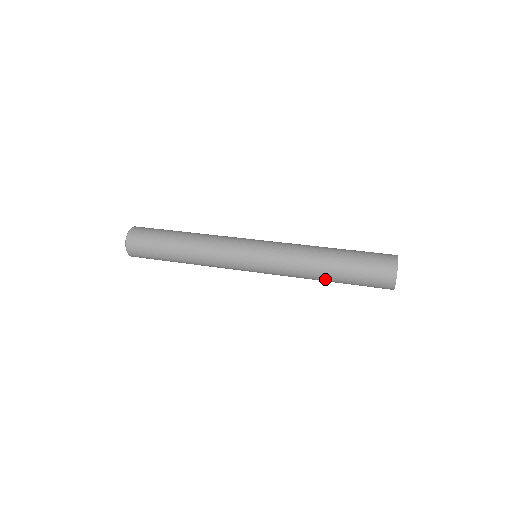
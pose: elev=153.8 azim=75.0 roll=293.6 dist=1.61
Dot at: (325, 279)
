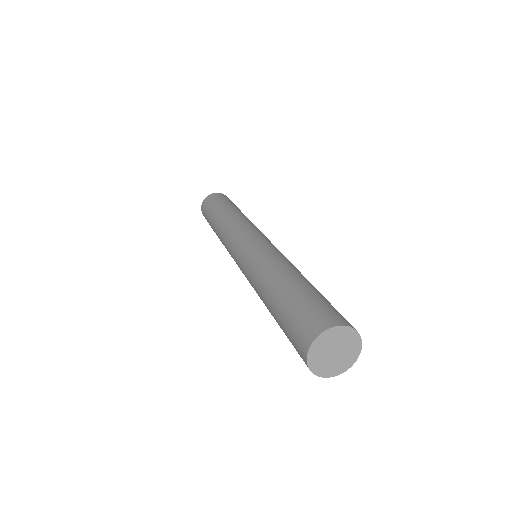
Dot at: (268, 294)
